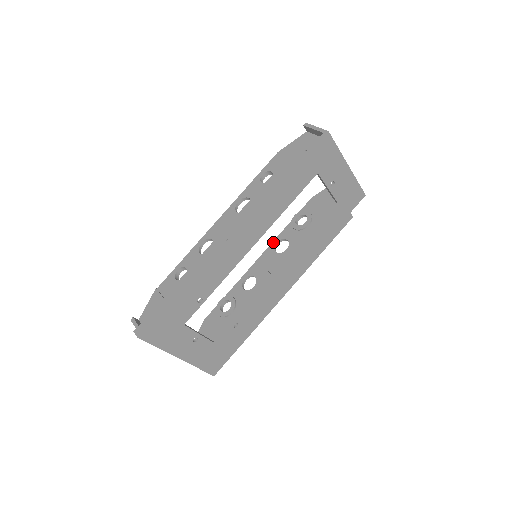
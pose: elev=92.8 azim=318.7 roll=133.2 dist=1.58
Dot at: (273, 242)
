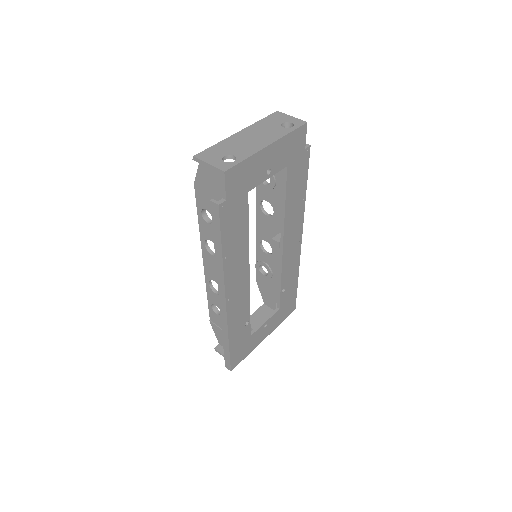
Dot at: (257, 205)
